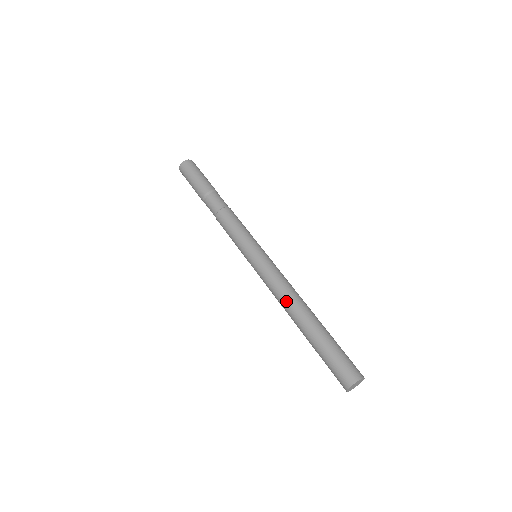
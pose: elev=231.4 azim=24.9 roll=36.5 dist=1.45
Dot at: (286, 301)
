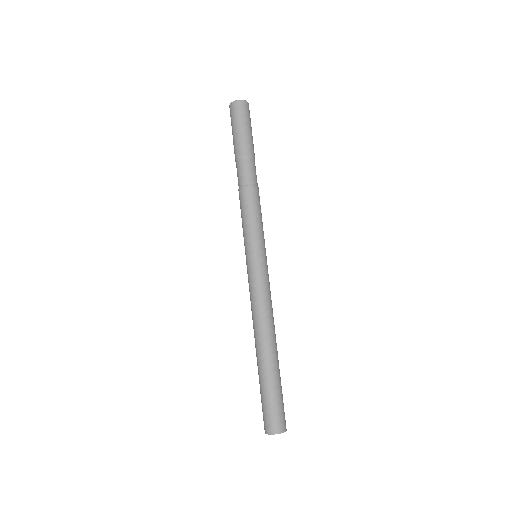
Dot at: (264, 323)
